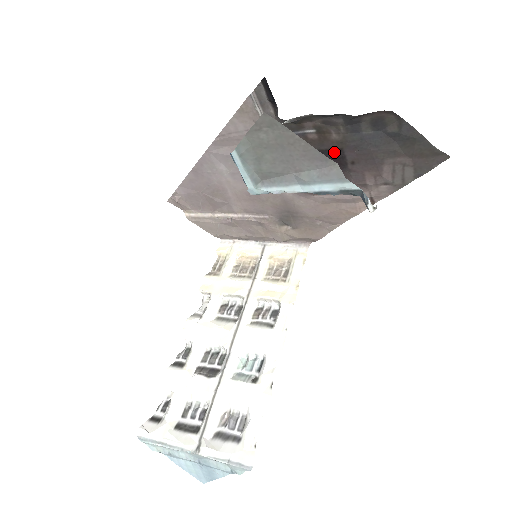
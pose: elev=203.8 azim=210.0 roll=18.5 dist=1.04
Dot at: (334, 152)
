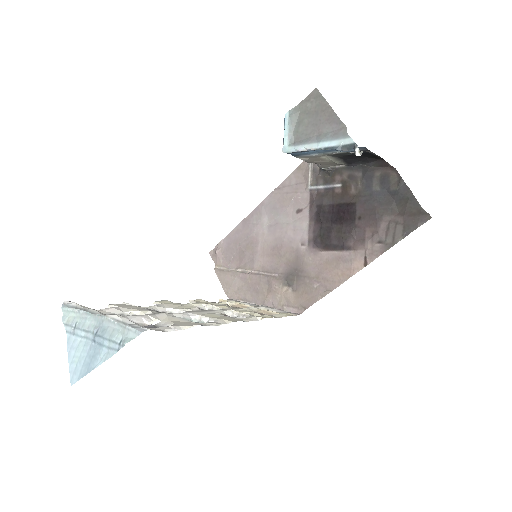
Dot at: (349, 206)
